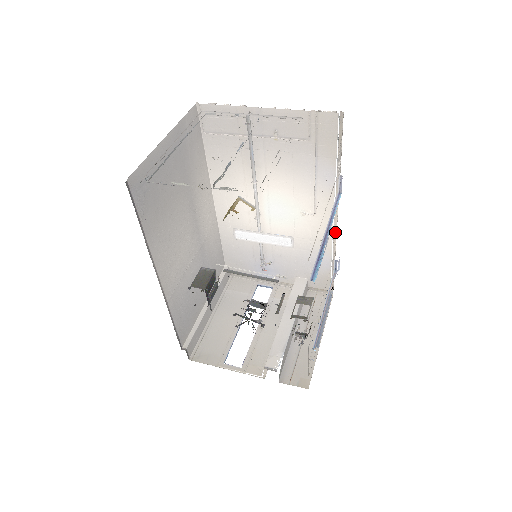
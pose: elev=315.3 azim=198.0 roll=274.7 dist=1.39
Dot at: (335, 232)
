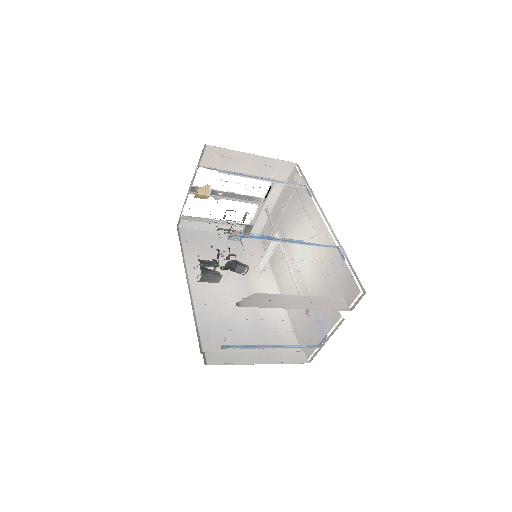
Dot at: (333, 232)
